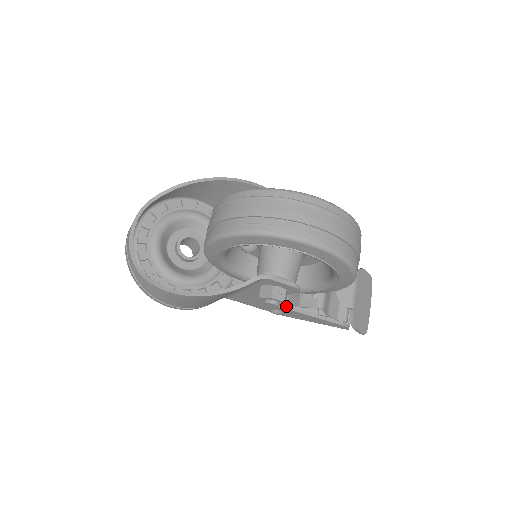
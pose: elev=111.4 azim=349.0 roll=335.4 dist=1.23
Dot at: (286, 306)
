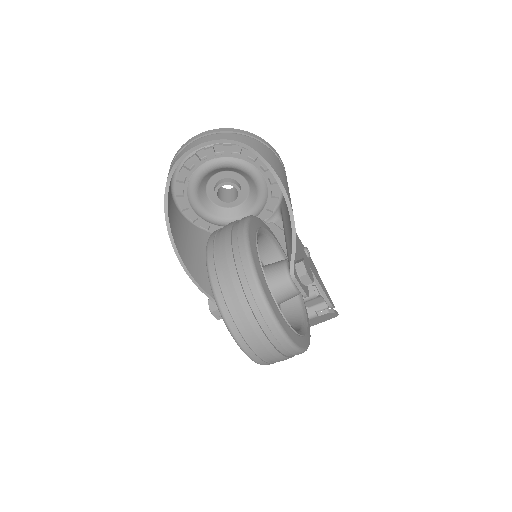
Dot at: occluded
